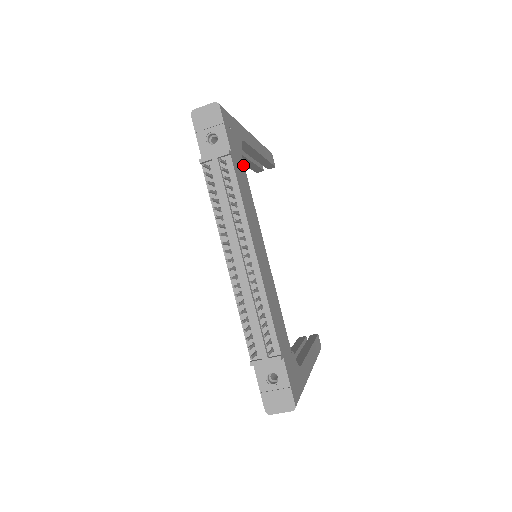
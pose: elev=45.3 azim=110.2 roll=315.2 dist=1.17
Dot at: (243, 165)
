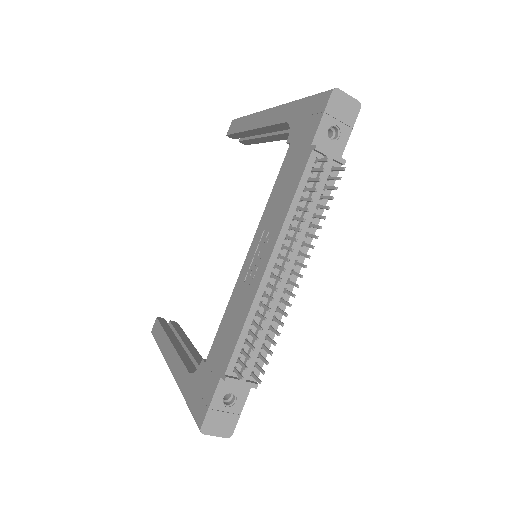
Dot at: occluded
